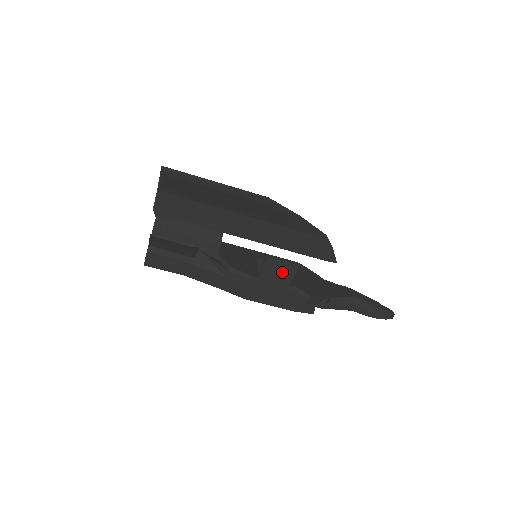
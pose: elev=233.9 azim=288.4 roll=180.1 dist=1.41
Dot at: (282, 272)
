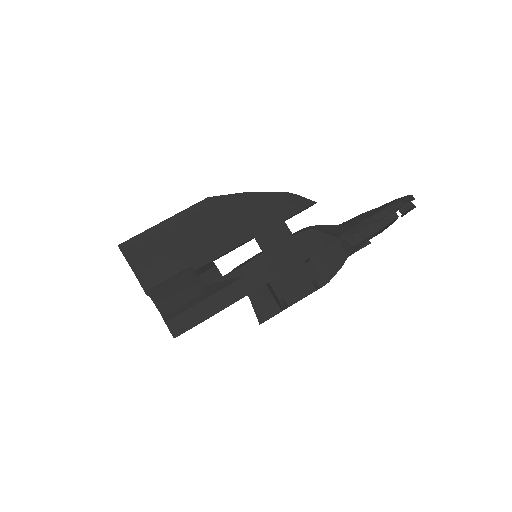
Dot at: (272, 225)
